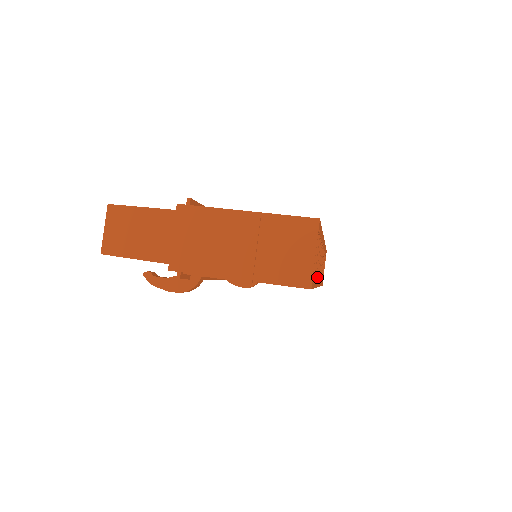
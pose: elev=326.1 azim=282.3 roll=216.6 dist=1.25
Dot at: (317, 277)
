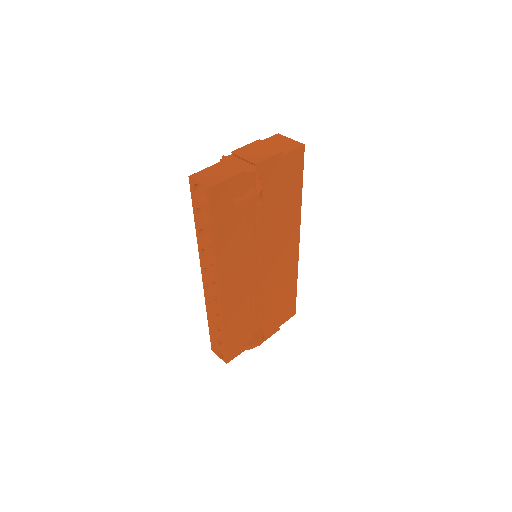
Dot at: occluded
